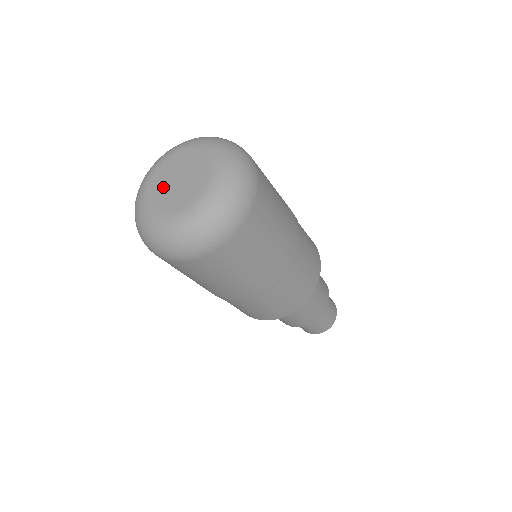
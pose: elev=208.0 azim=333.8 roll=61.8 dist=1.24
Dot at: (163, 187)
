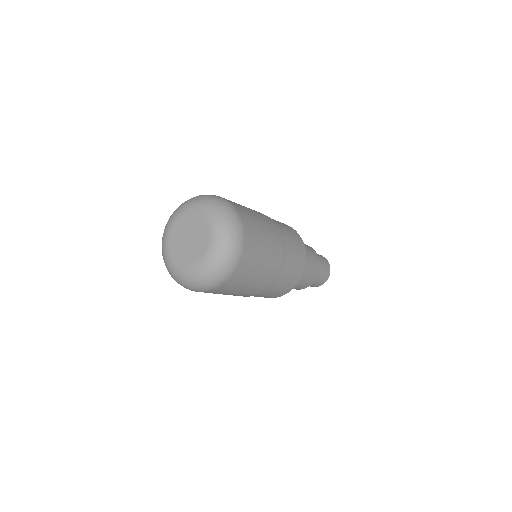
Dot at: (179, 244)
